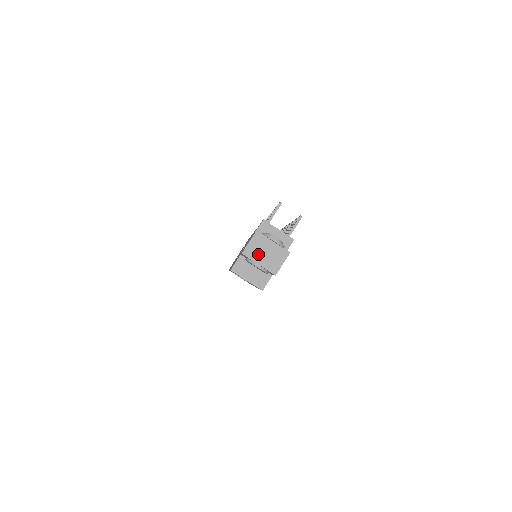
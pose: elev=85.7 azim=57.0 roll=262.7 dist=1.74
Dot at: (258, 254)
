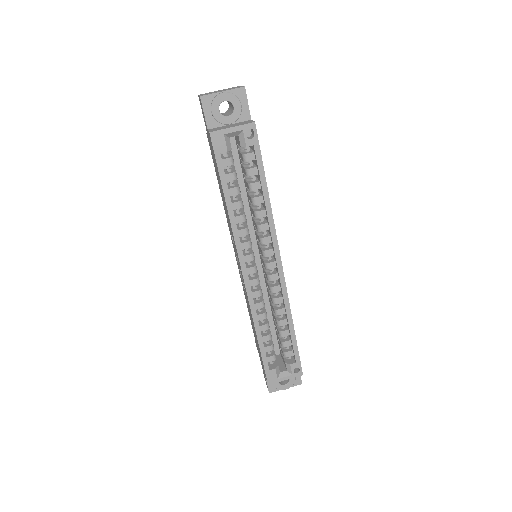
Dot at: (215, 92)
